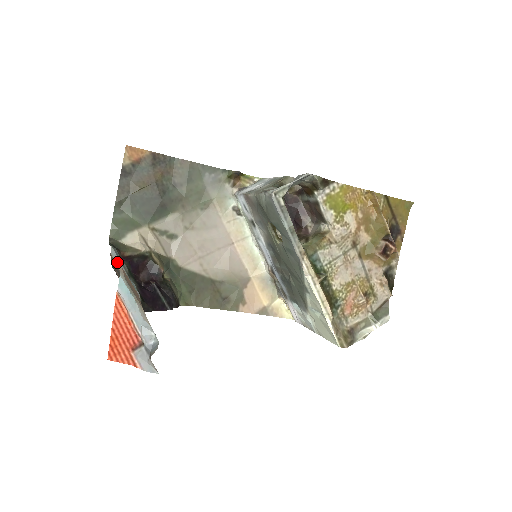
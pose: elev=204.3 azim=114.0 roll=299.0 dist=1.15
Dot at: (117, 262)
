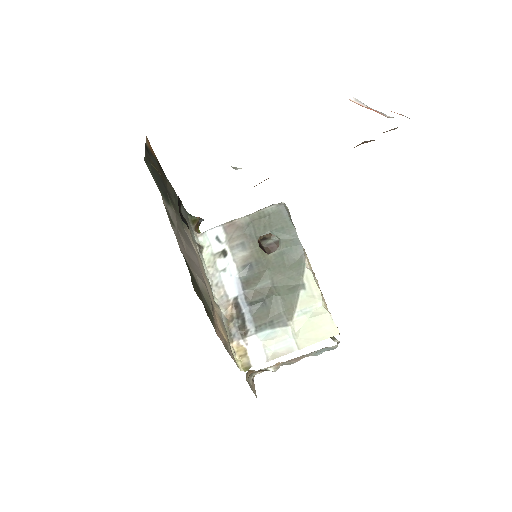
Dot at: occluded
